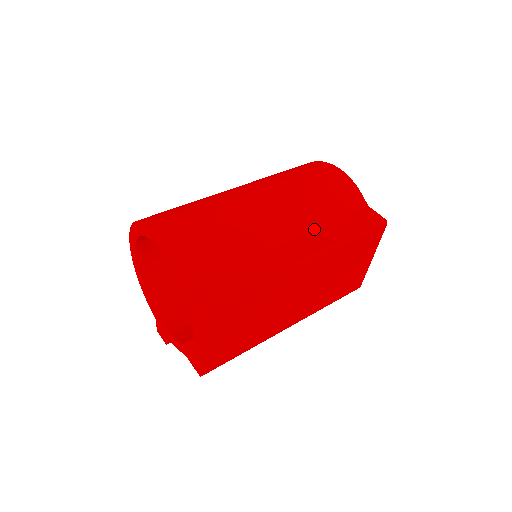
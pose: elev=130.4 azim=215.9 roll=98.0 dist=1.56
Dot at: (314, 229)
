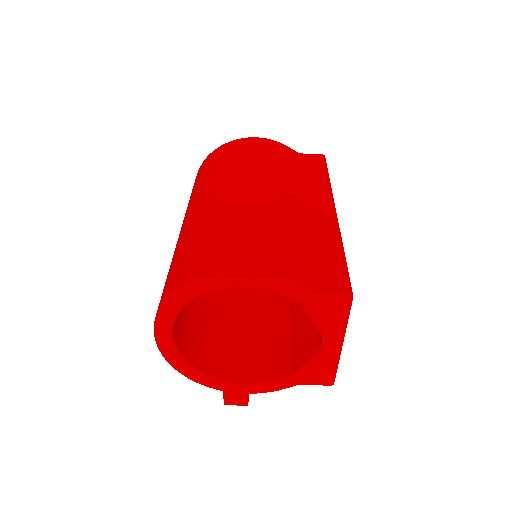
Dot at: (302, 189)
